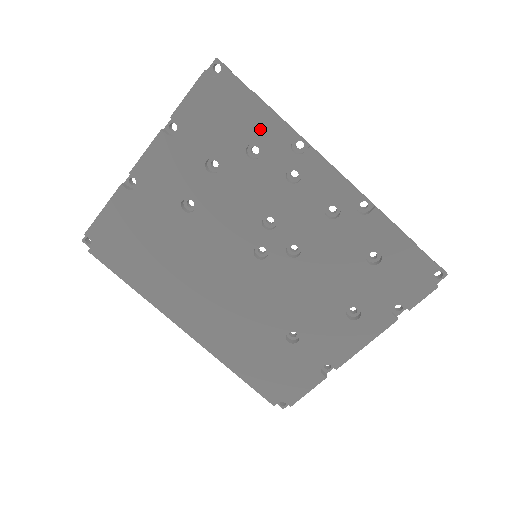
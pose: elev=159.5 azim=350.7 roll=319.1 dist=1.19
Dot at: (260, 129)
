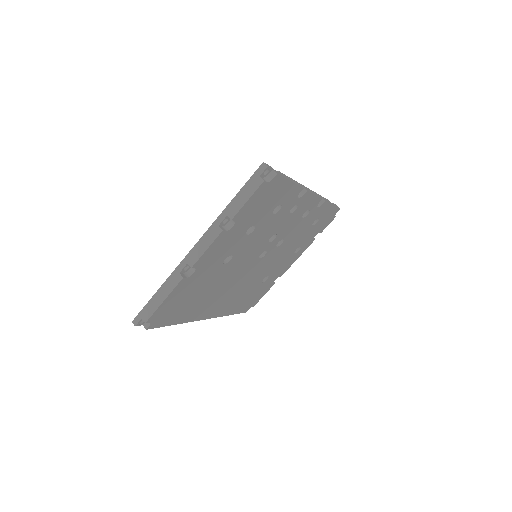
Dot at: (285, 196)
